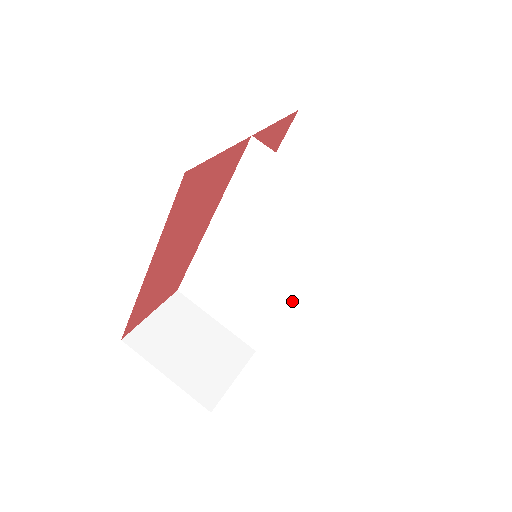
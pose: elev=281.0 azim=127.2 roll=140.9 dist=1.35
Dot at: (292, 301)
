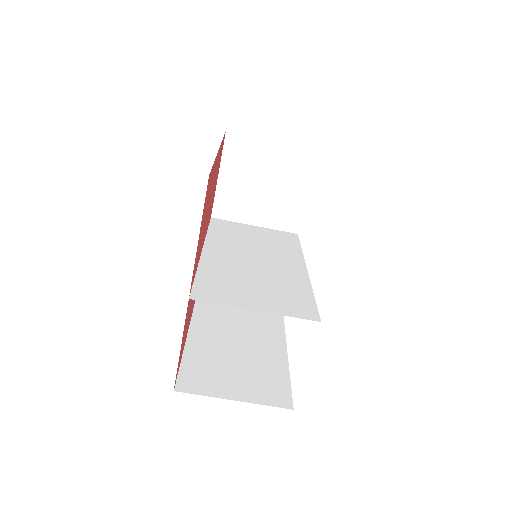
Dot at: (304, 263)
